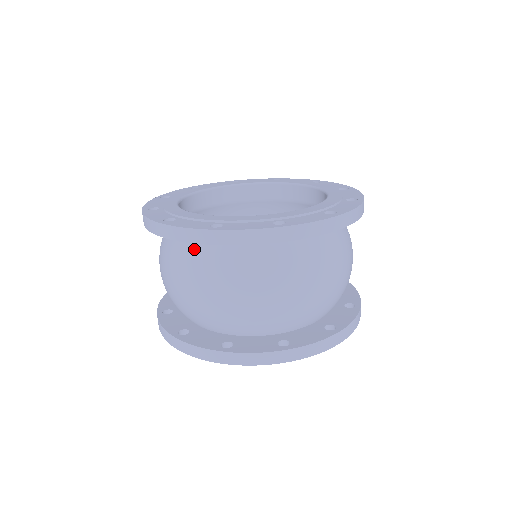
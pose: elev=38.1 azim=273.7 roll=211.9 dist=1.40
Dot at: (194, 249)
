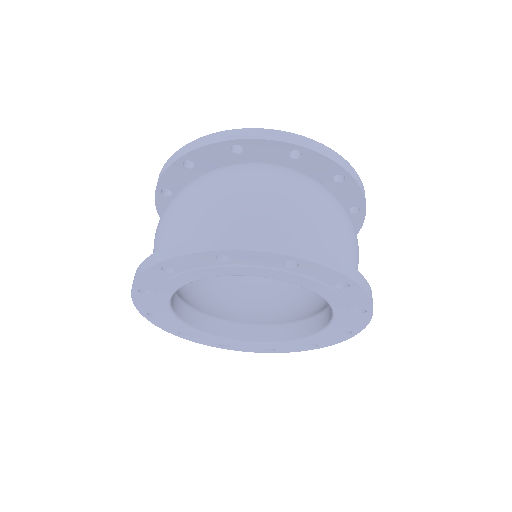
Dot at: (259, 166)
